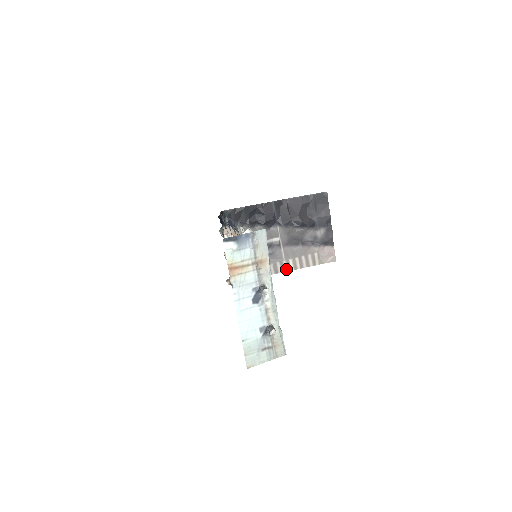
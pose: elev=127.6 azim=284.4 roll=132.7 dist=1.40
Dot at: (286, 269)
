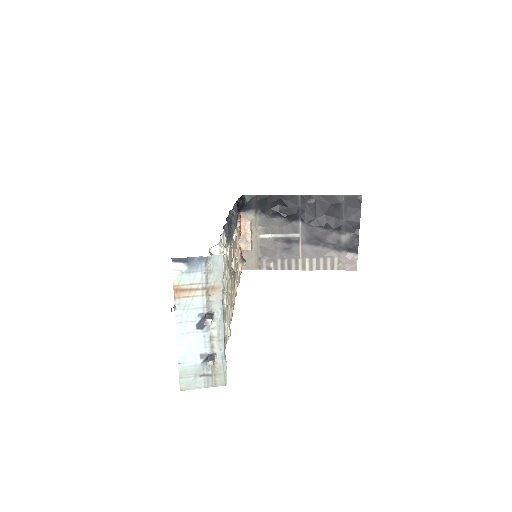
Dot at: (301, 268)
